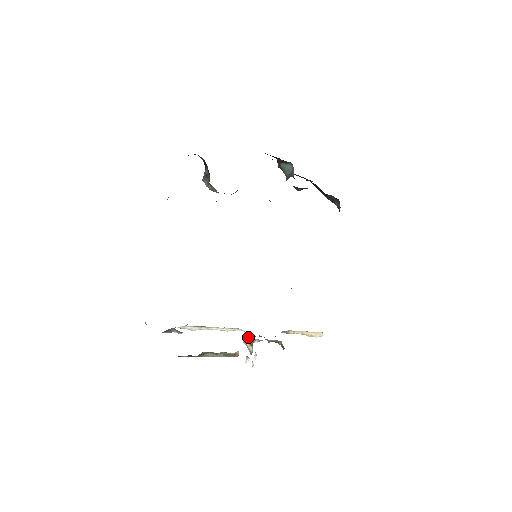
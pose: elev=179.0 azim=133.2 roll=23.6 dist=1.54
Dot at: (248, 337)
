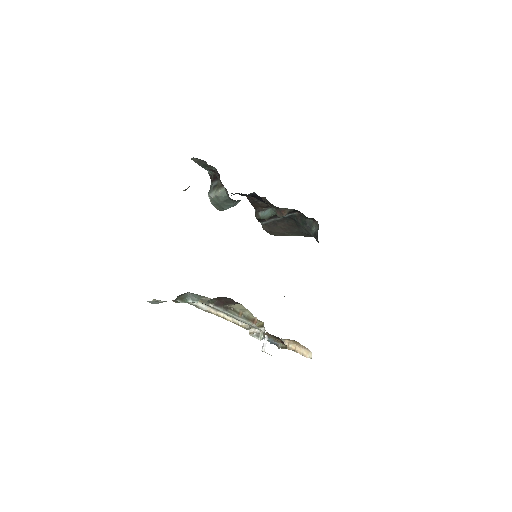
Dot at: (256, 323)
